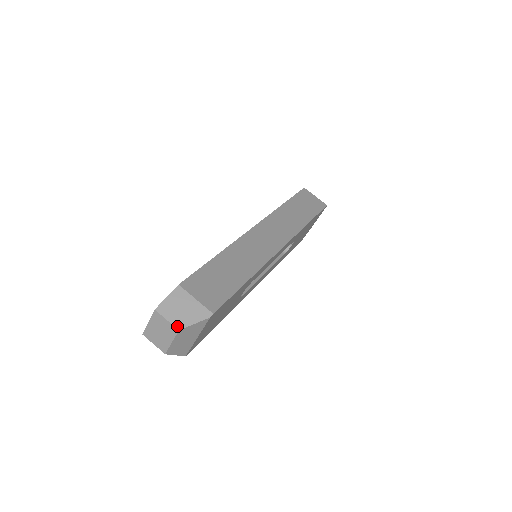
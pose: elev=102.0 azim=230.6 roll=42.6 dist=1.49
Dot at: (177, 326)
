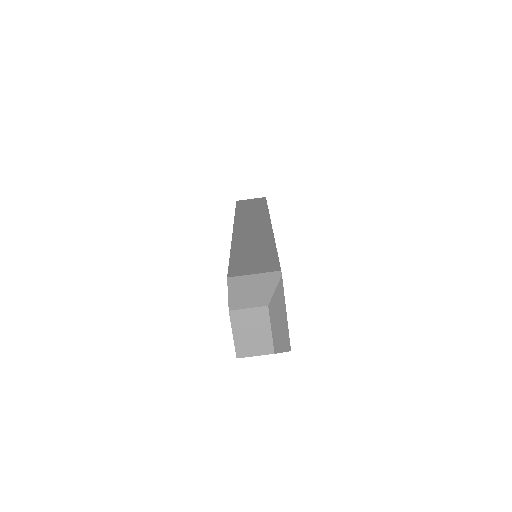
Dot at: (263, 304)
